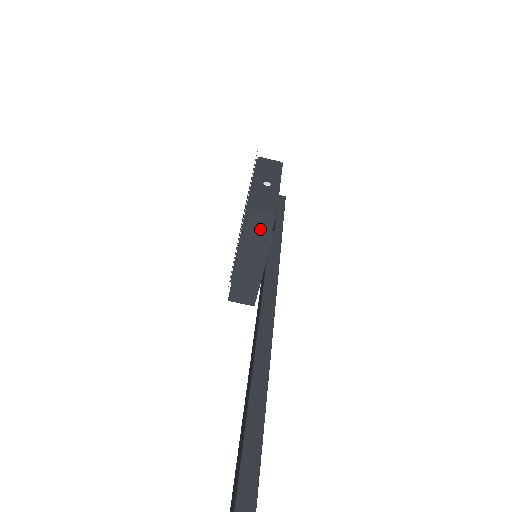
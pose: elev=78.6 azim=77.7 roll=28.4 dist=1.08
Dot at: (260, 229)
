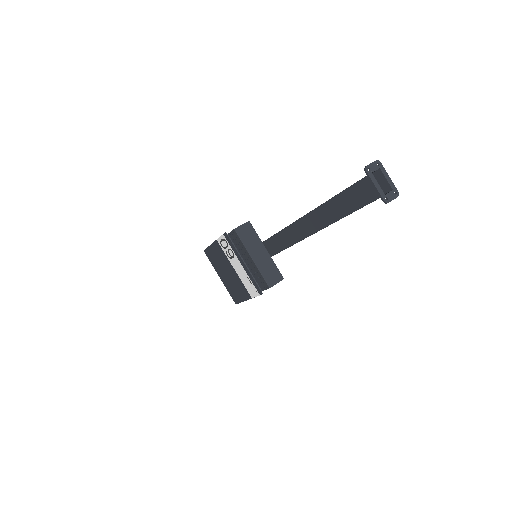
Dot at: (242, 225)
